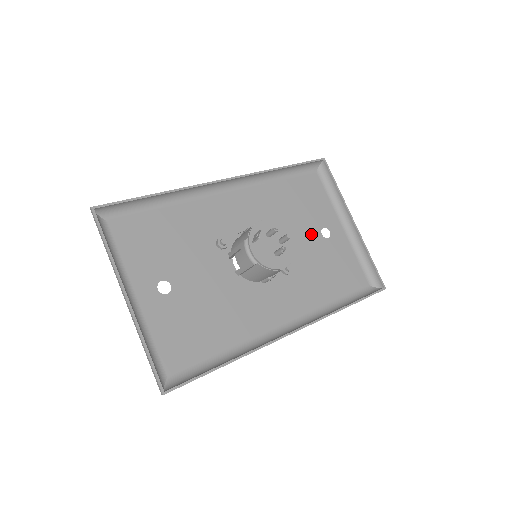
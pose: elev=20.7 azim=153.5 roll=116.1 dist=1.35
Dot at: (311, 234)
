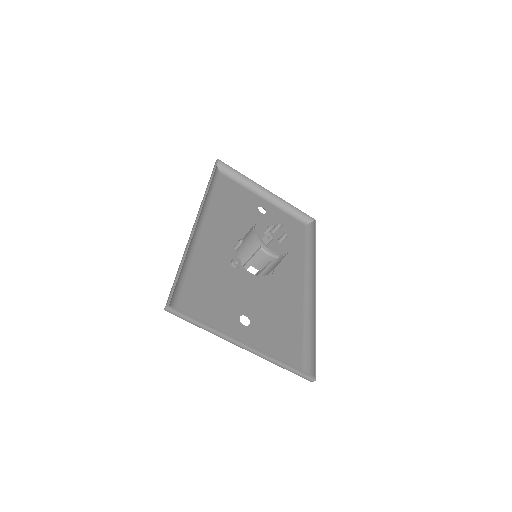
Dot at: (258, 217)
